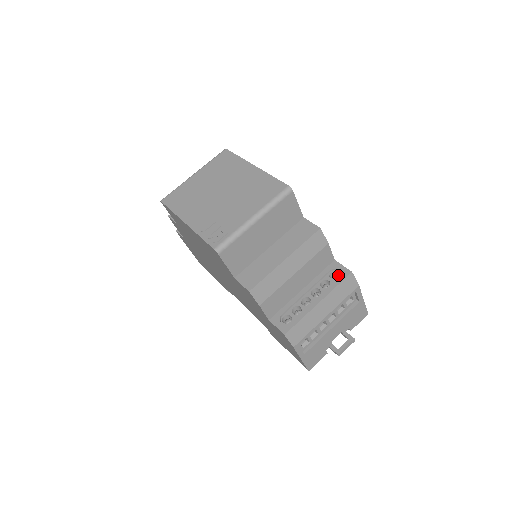
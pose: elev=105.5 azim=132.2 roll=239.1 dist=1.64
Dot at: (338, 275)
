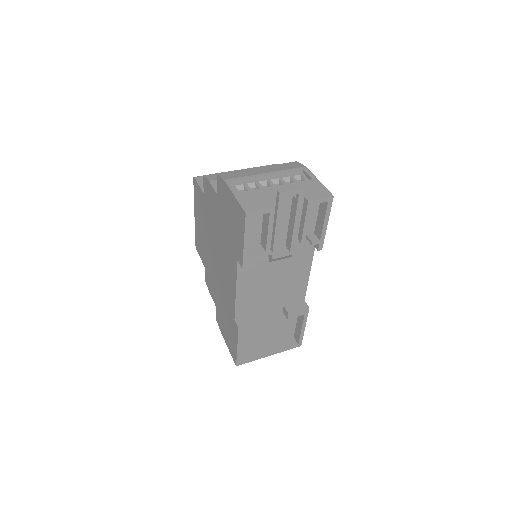
Dot at: occluded
